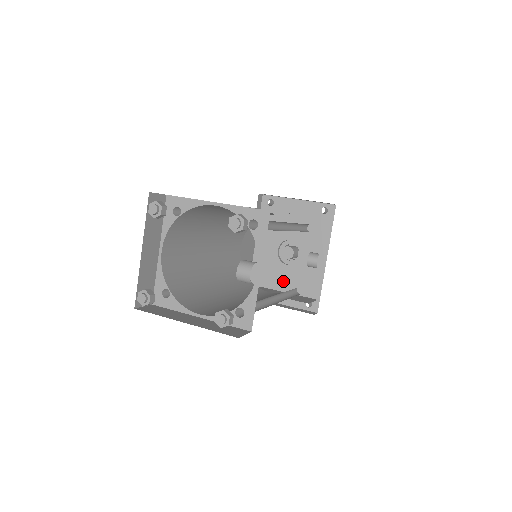
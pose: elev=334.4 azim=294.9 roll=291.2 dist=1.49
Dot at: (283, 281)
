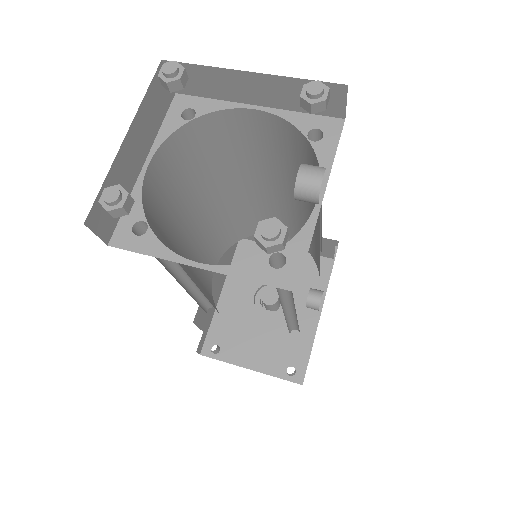
Dot at: (257, 336)
